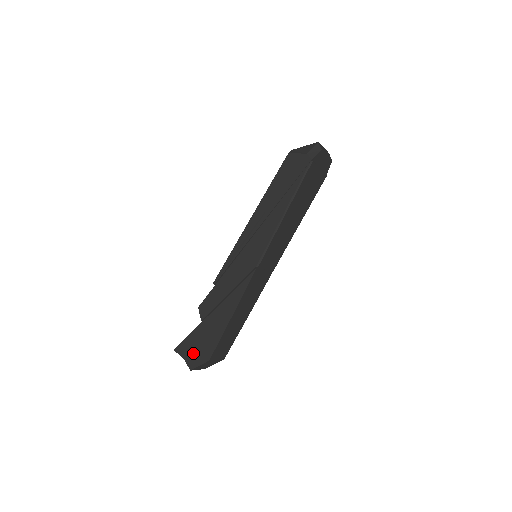
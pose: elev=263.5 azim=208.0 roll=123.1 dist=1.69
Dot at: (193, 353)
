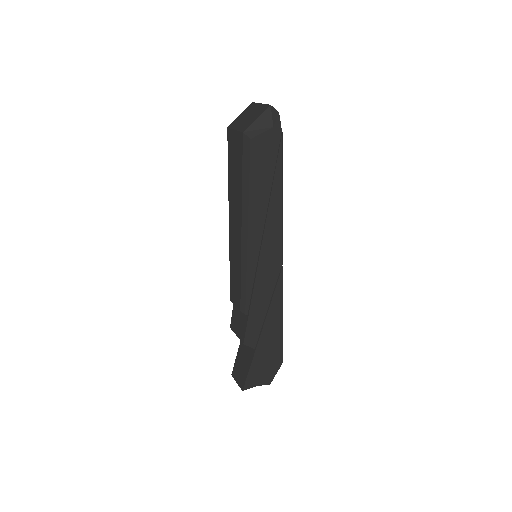
Dot at: (264, 374)
